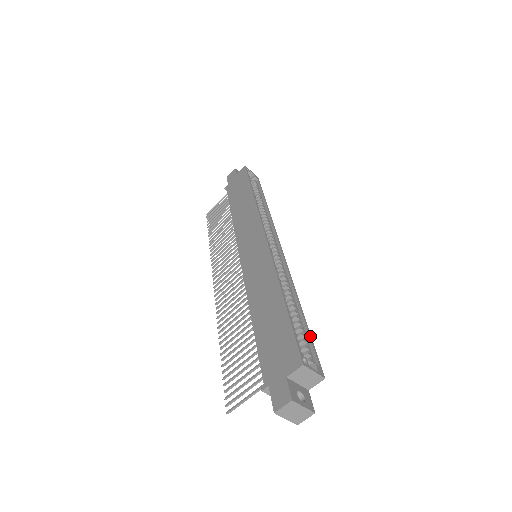
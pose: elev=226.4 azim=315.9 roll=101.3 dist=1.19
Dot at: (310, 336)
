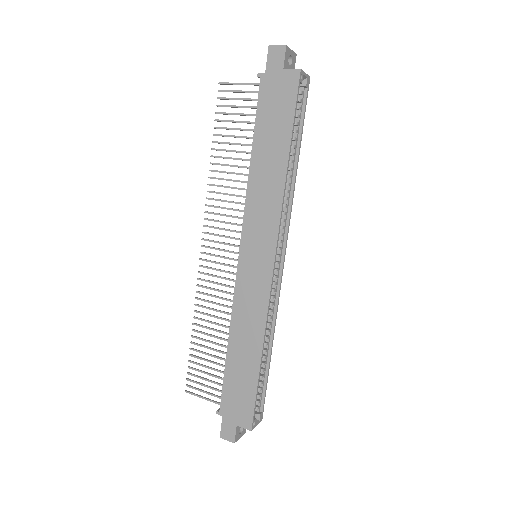
Dot at: occluded
